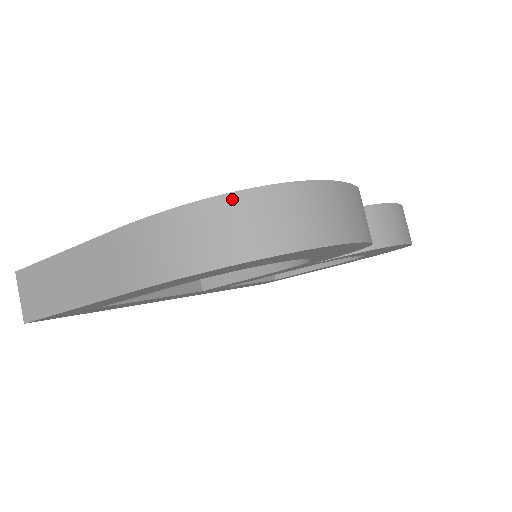
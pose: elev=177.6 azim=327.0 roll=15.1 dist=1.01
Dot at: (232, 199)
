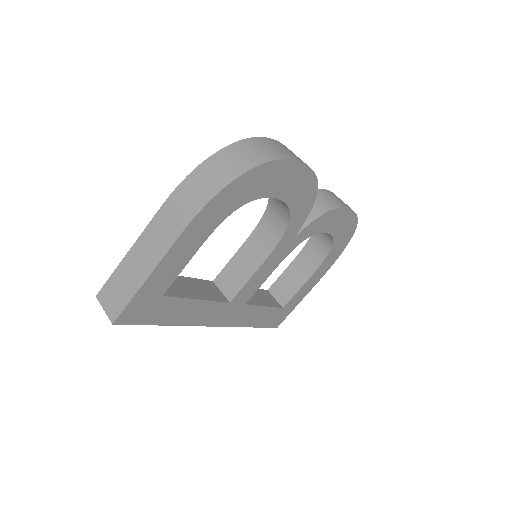
Dot at: (221, 152)
